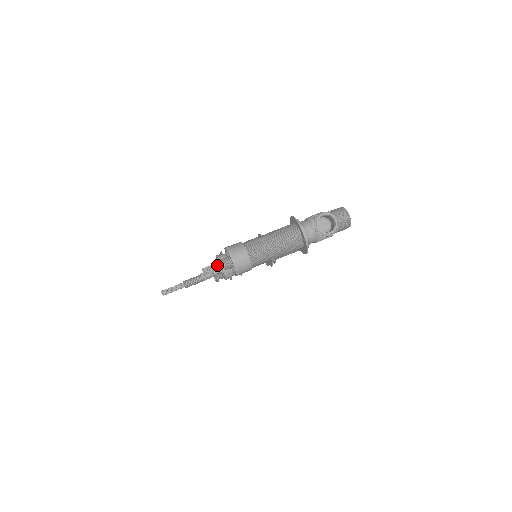
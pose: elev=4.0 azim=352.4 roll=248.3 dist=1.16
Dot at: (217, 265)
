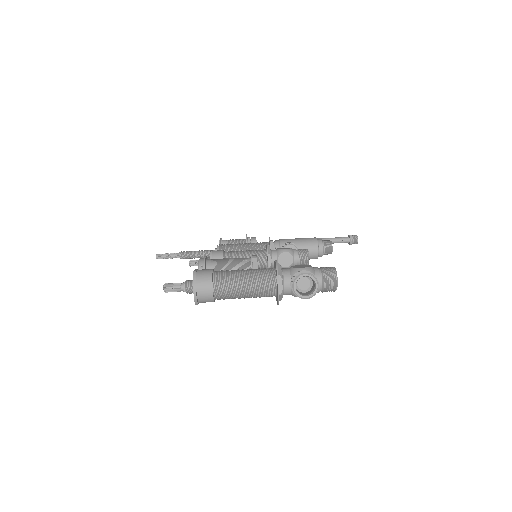
Dot at: (180, 286)
